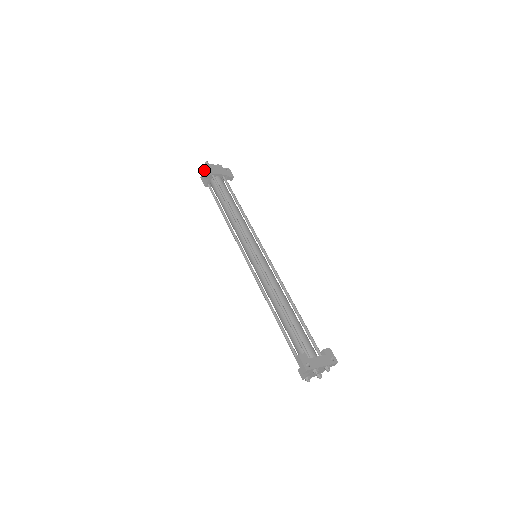
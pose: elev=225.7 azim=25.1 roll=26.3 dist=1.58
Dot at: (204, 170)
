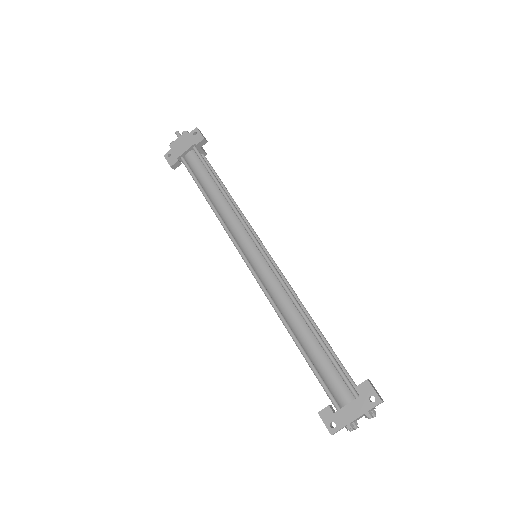
Dot at: (168, 160)
